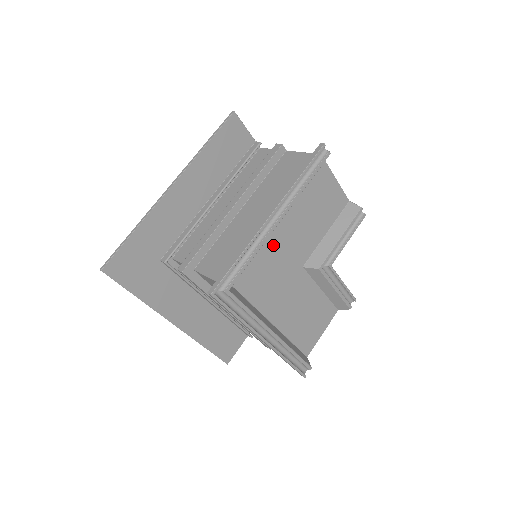
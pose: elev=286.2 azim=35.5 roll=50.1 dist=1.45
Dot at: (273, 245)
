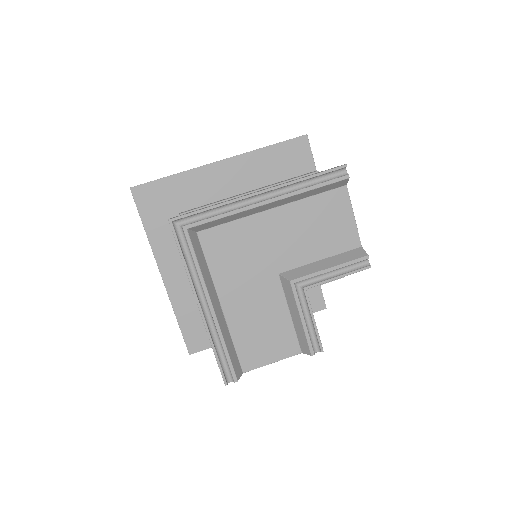
Dot at: (256, 229)
